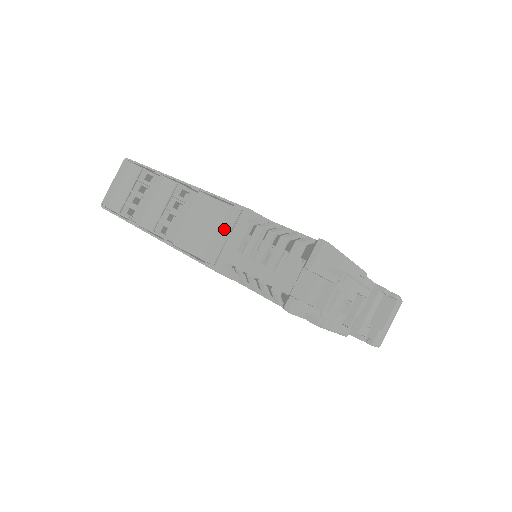
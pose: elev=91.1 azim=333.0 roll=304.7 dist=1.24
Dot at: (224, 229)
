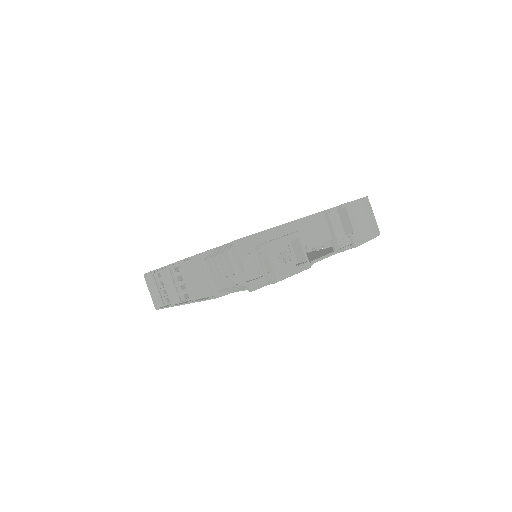
Dot at: (201, 274)
